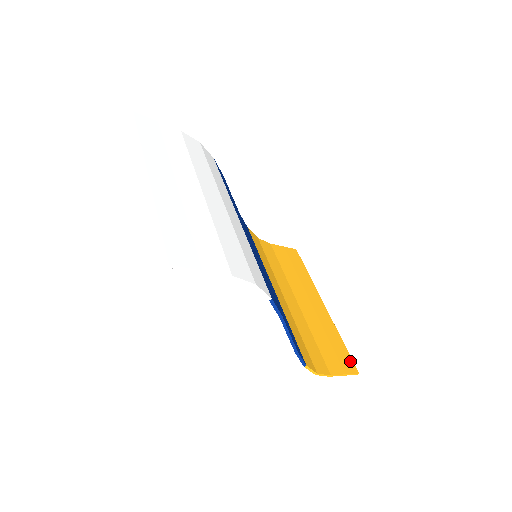
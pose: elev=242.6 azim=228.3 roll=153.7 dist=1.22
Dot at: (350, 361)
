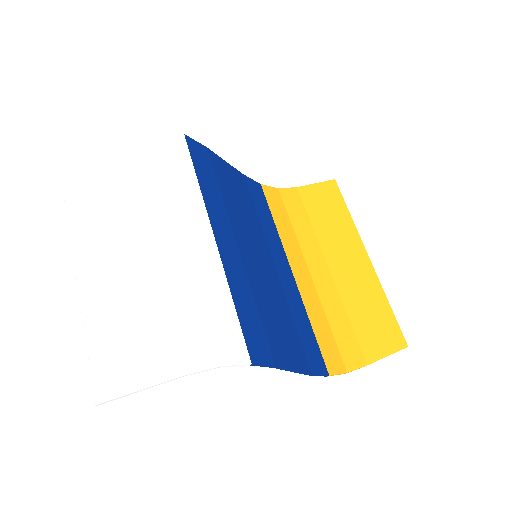
Dot at: (397, 333)
